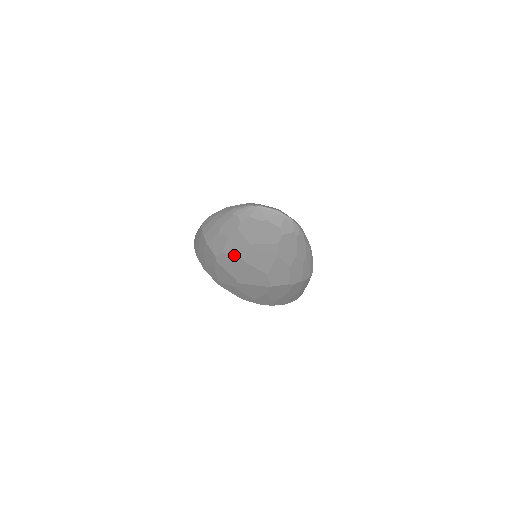
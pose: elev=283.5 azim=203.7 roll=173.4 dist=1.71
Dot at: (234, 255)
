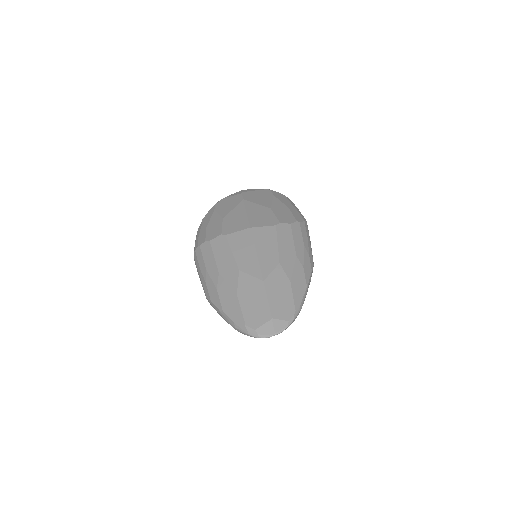
Dot at: occluded
